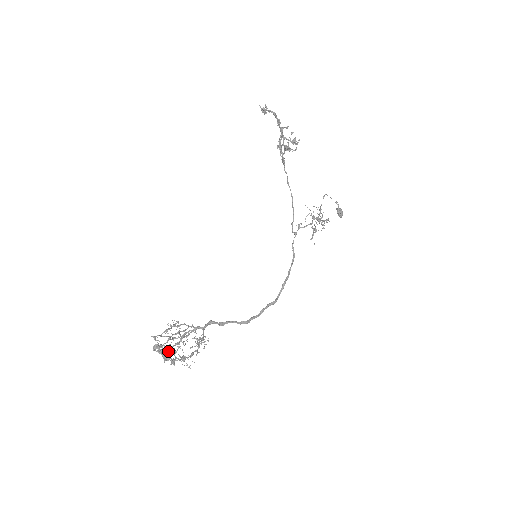
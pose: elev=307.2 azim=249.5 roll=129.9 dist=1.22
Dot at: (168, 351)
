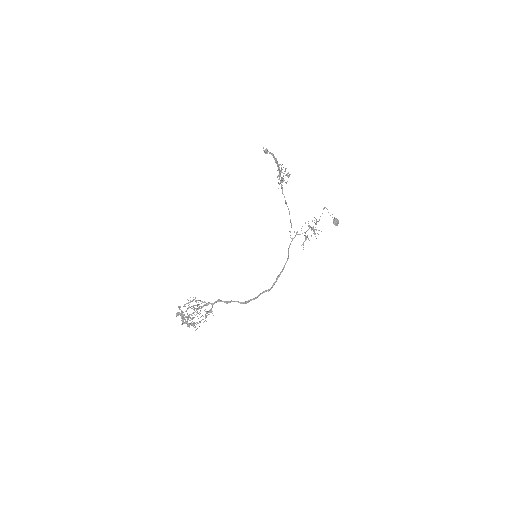
Dot at: (186, 317)
